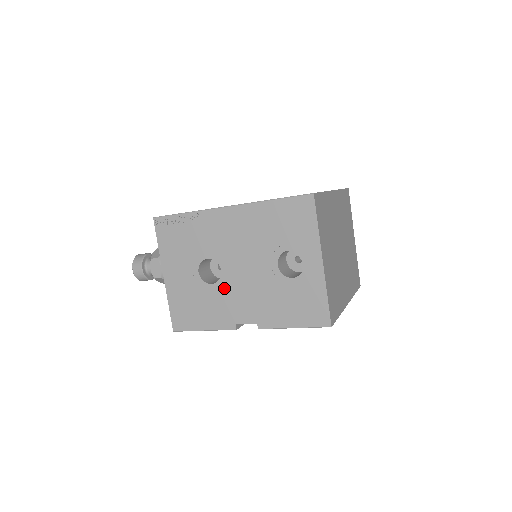
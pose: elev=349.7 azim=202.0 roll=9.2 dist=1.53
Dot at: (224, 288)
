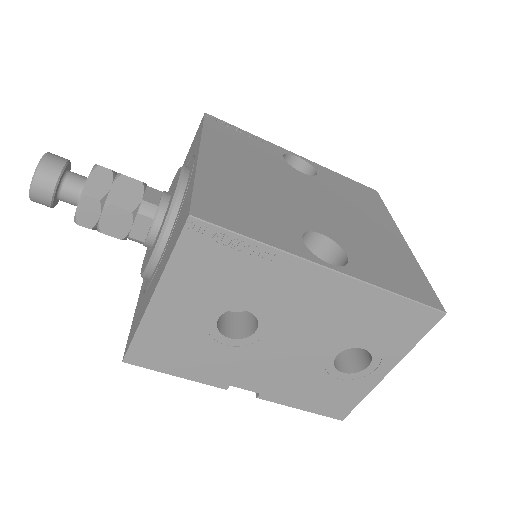
Dot at: (245, 349)
